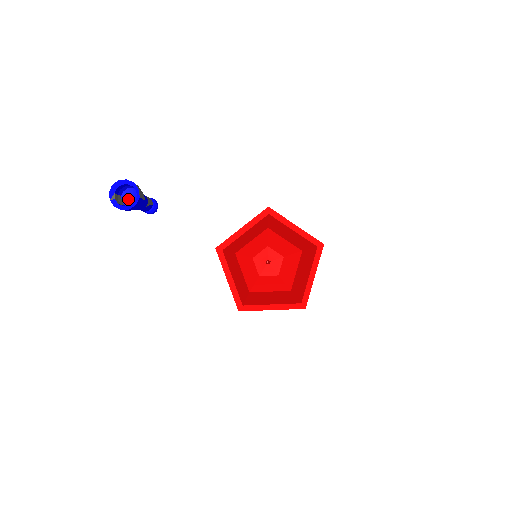
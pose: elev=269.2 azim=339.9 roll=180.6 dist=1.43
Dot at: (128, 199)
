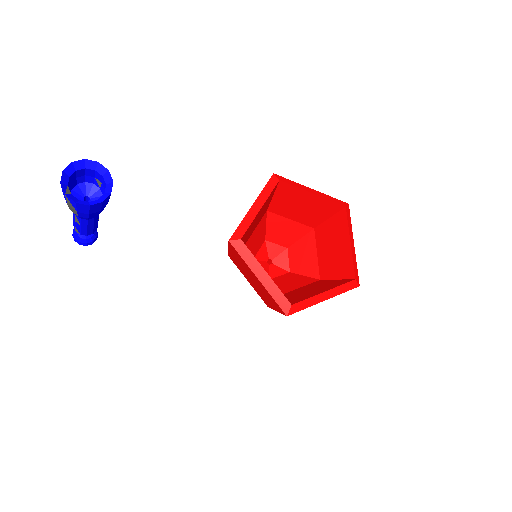
Dot at: occluded
